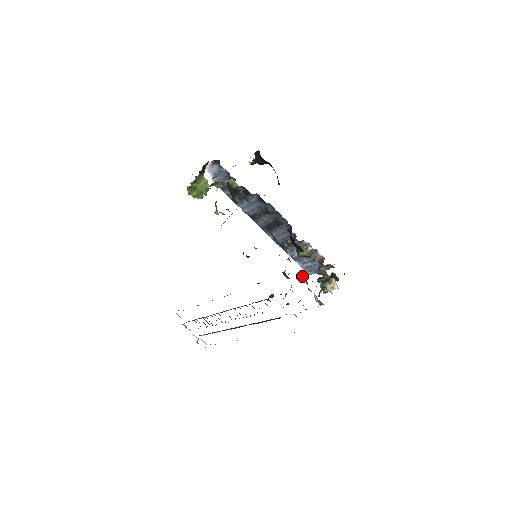
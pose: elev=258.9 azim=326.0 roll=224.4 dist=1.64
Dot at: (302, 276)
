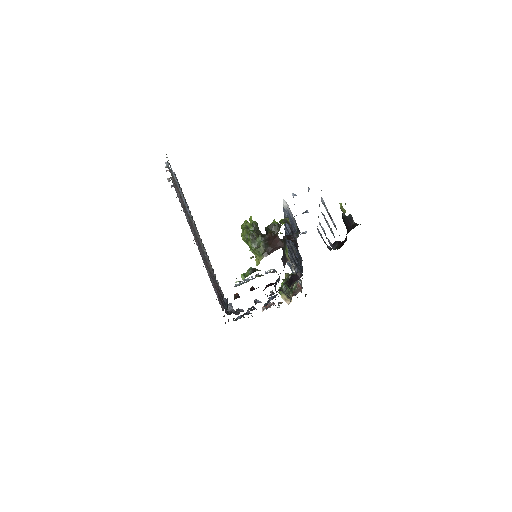
Dot at: (269, 299)
